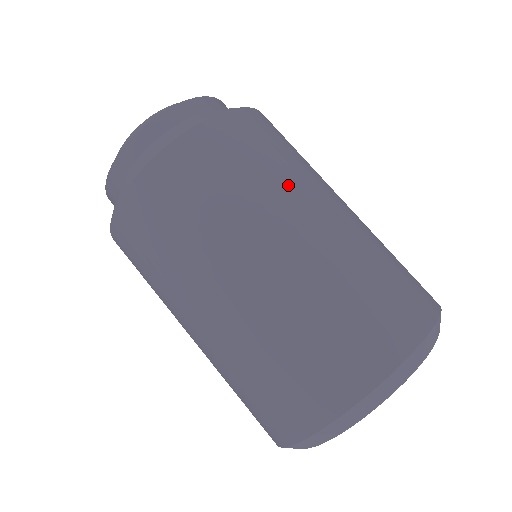
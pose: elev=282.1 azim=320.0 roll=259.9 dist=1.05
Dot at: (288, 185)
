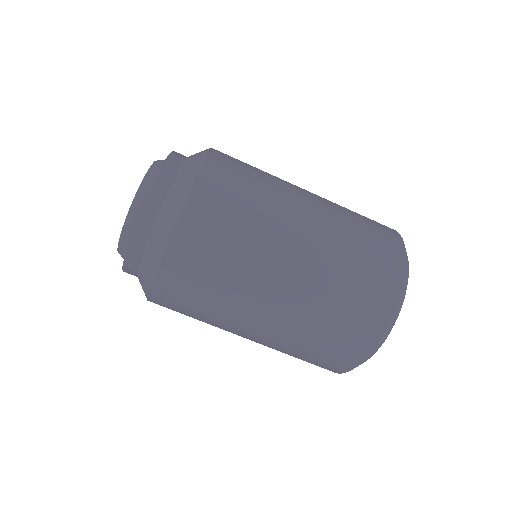
Dot at: (242, 287)
